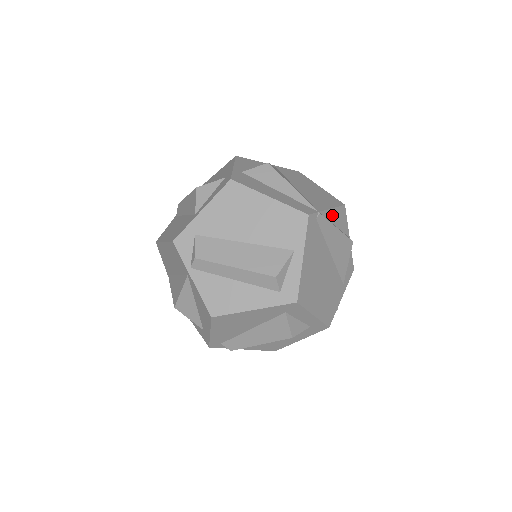
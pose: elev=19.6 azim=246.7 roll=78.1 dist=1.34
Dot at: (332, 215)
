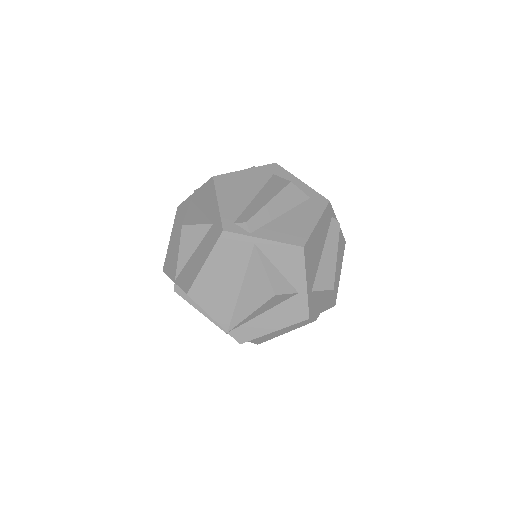
Dot at: occluded
